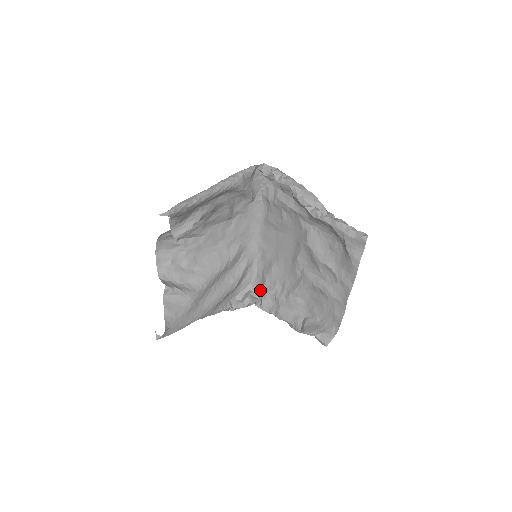
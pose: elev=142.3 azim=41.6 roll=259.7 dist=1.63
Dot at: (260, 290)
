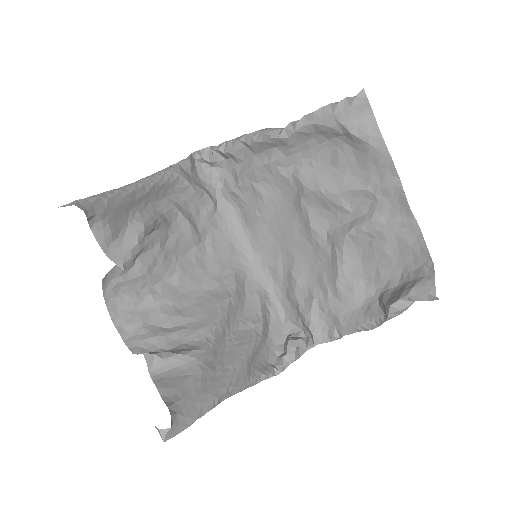
Dot at: (299, 322)
